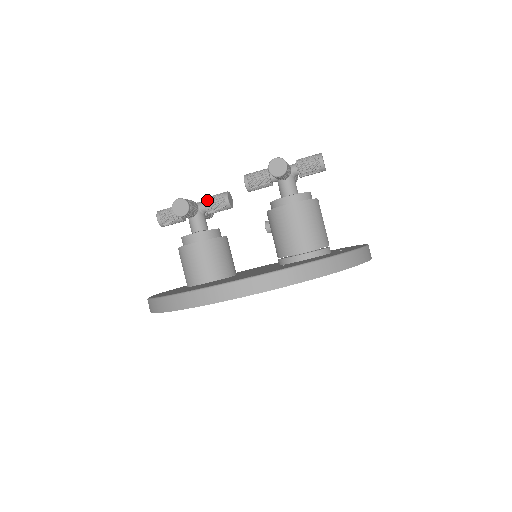
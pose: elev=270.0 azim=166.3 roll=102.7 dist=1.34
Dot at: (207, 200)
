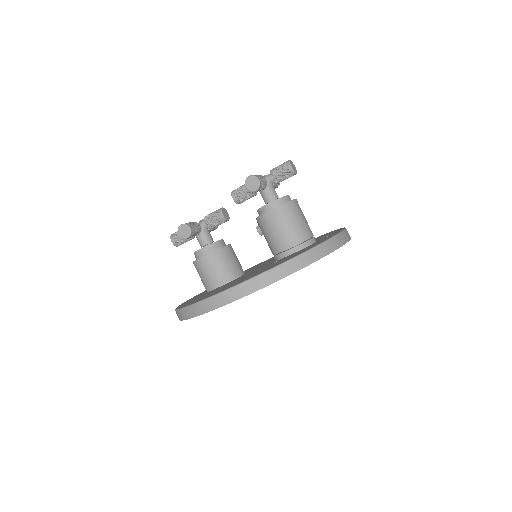
Dot at: (206, 218)
